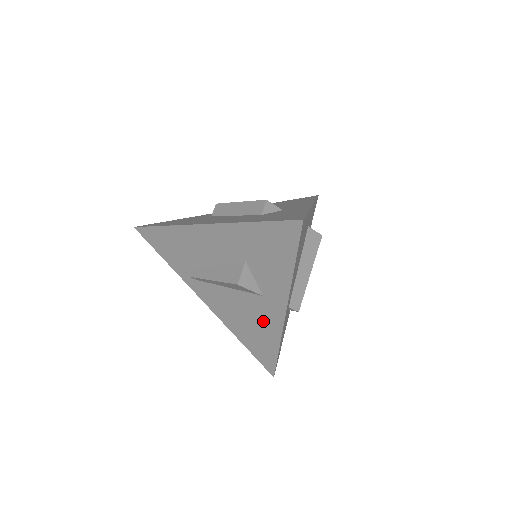
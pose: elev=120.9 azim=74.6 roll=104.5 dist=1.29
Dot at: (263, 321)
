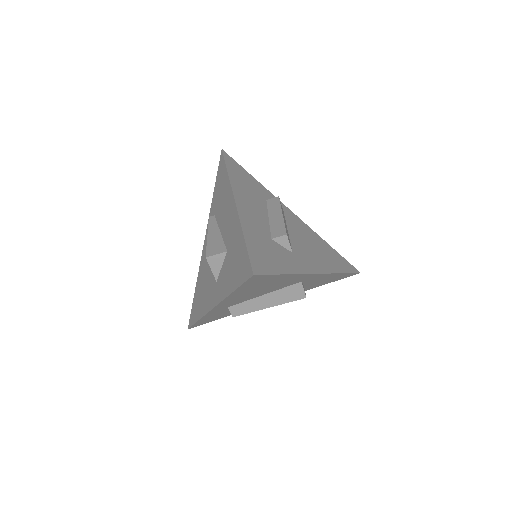
Dot at: (207, 294)
